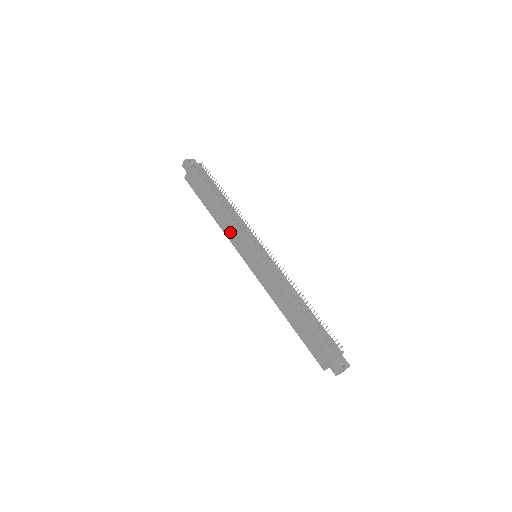
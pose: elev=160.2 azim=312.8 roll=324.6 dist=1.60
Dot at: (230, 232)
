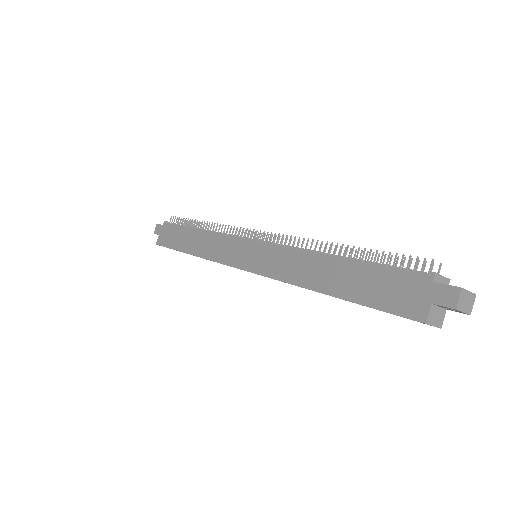
Dot at: (215, 249)
